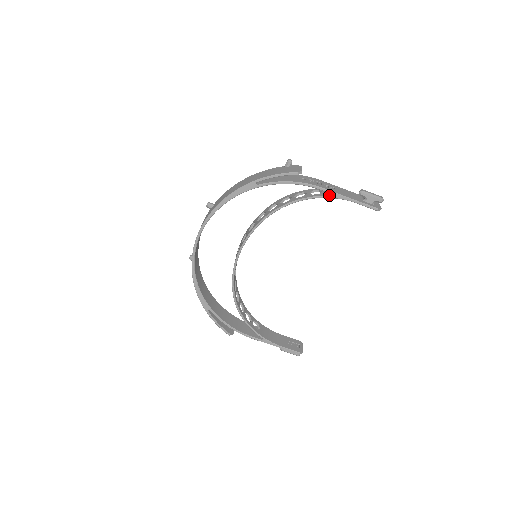
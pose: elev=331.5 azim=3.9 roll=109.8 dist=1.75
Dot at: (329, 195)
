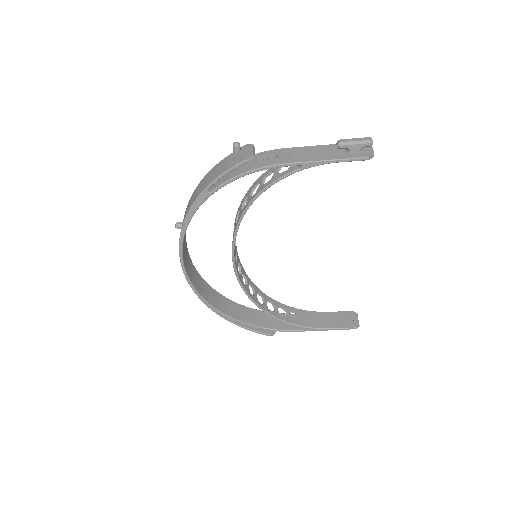
Dot at: (299, 167)
